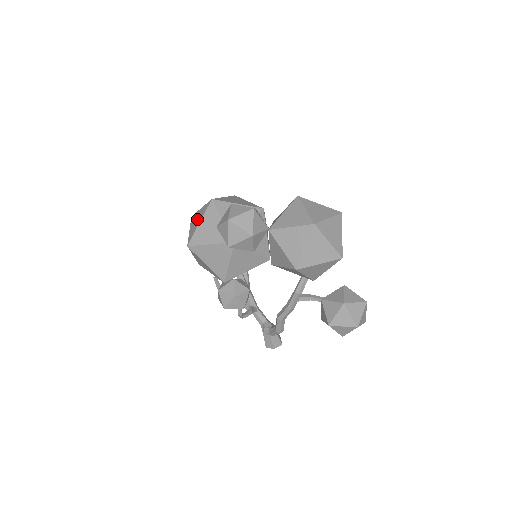
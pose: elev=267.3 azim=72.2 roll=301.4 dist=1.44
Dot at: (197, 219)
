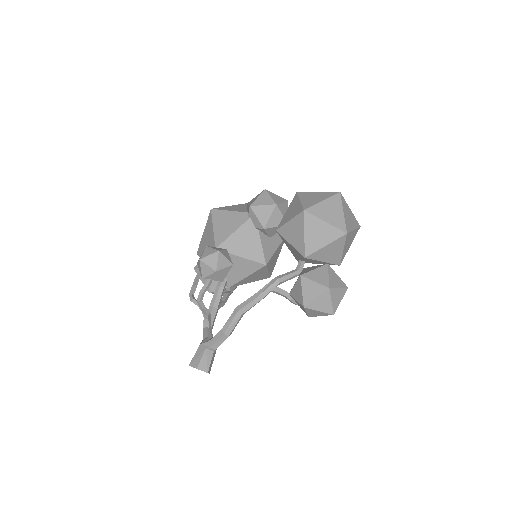
Dot at: occluded
